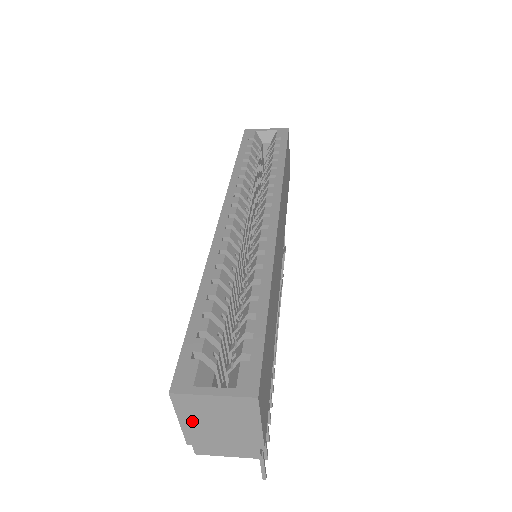
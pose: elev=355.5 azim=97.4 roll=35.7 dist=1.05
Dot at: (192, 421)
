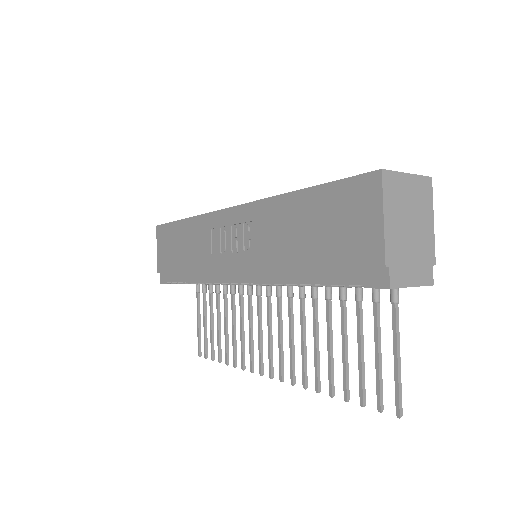
Dot at: (393, 218)
